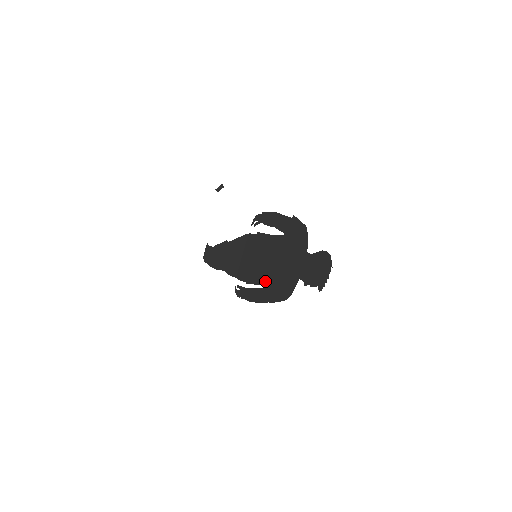
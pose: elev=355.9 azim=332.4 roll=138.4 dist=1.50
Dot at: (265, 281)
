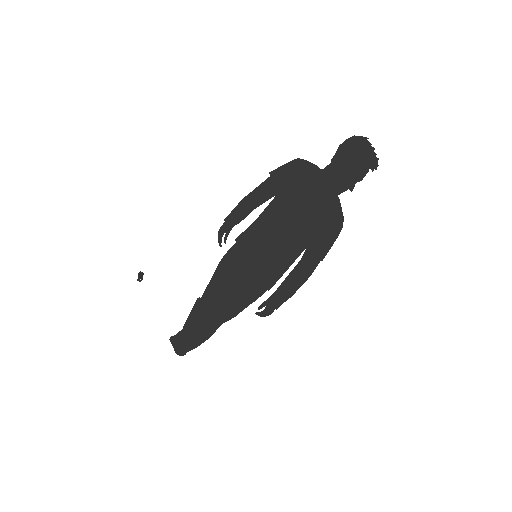
Dot at: (294, 254)
